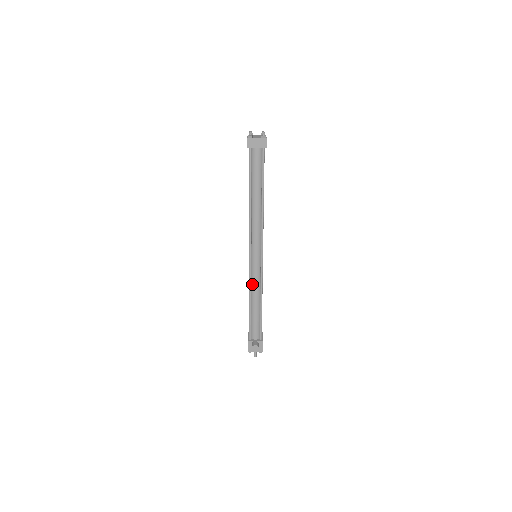
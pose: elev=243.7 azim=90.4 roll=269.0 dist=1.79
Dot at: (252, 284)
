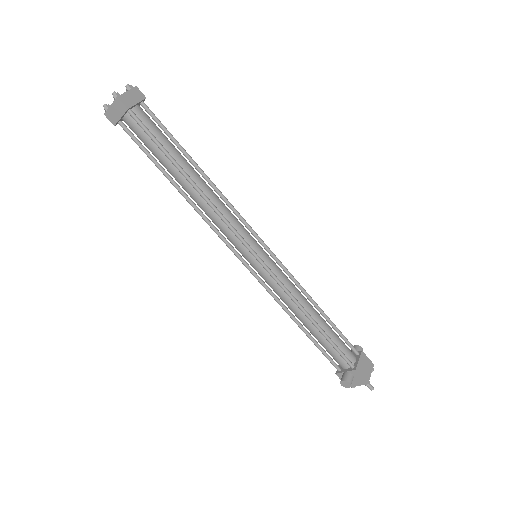
Dot at: occluded
